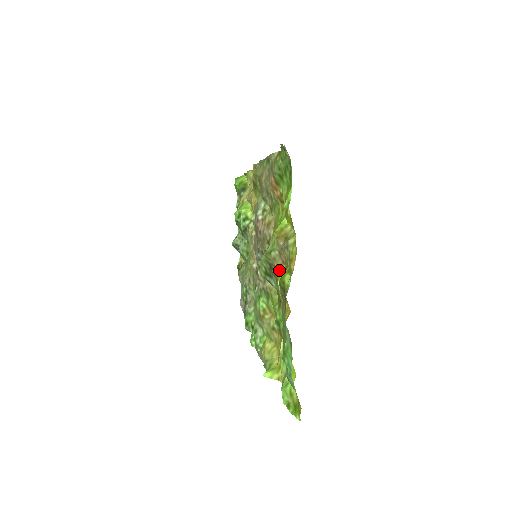
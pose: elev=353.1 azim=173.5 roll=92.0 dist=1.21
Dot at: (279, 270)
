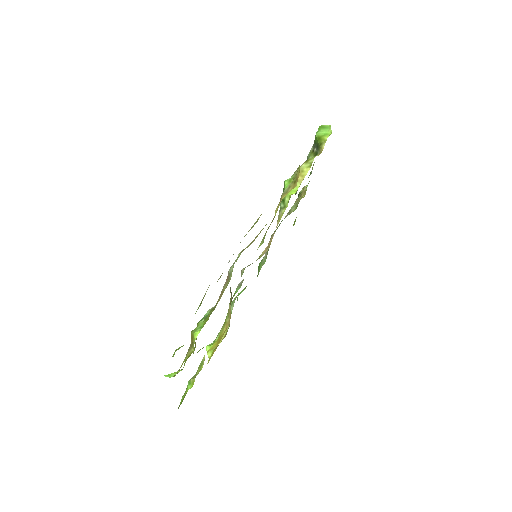
Dot at: occluded
